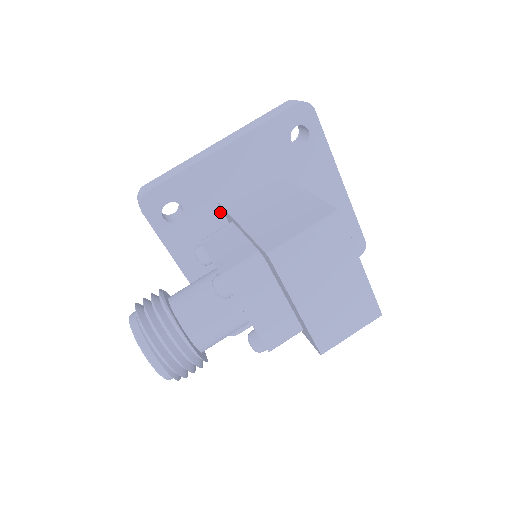
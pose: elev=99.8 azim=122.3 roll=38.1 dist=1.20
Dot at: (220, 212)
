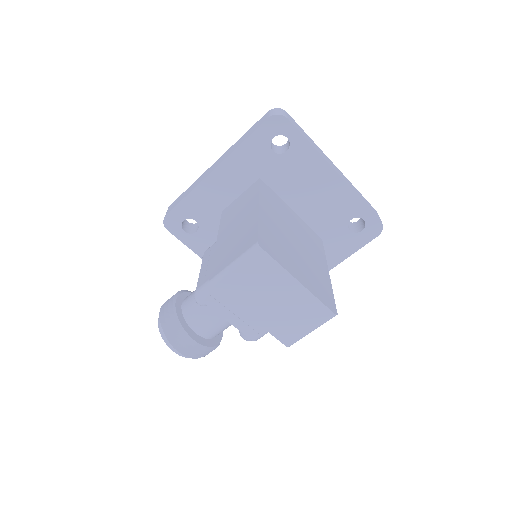
Dot at: occluded
